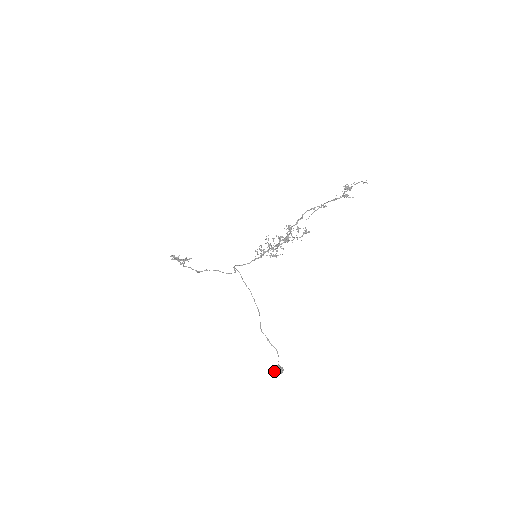
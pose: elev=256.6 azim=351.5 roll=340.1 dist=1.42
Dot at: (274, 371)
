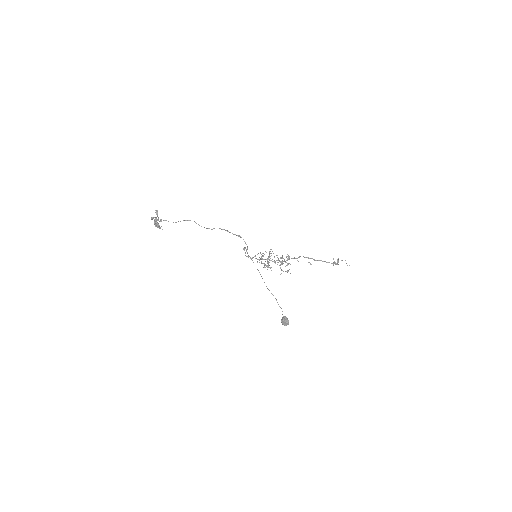
Dot at: (285, 318)
